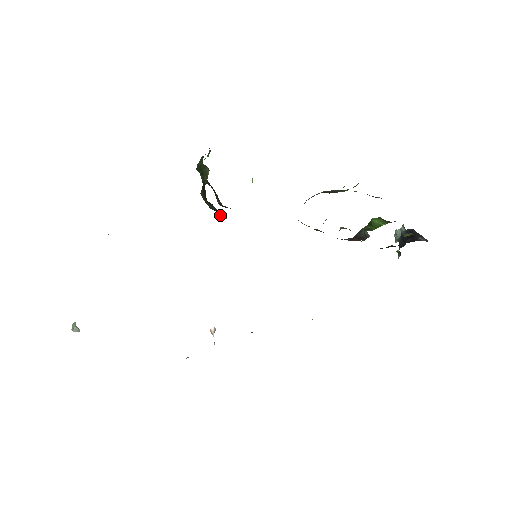
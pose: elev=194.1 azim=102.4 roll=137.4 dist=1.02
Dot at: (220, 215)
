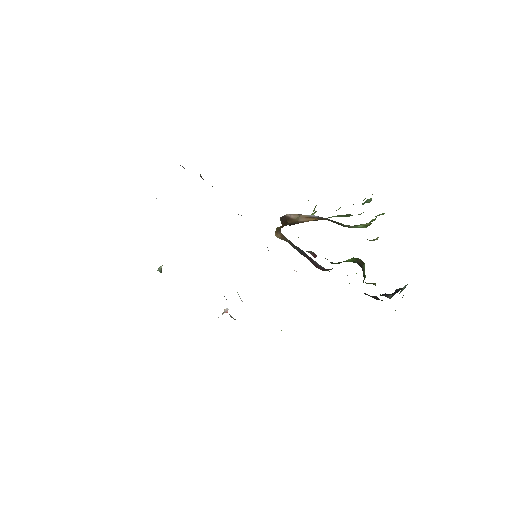
Dot at: occluded
